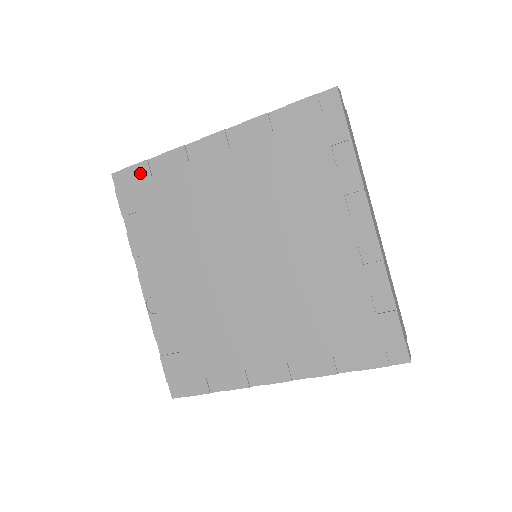
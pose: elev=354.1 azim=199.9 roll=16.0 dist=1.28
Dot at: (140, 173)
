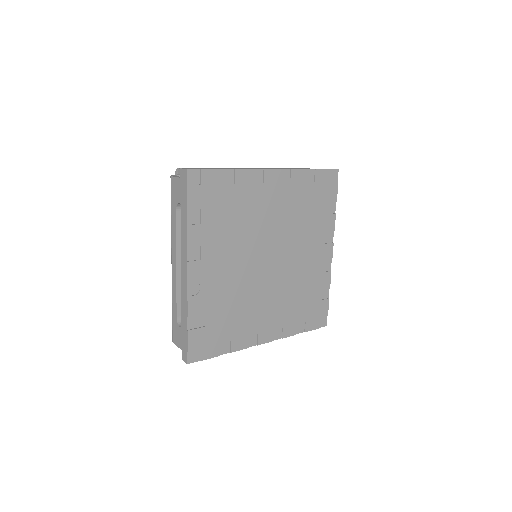
Dot at: (214, 178)
